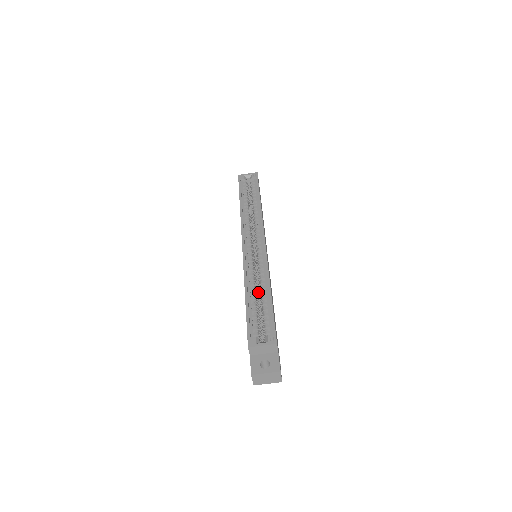
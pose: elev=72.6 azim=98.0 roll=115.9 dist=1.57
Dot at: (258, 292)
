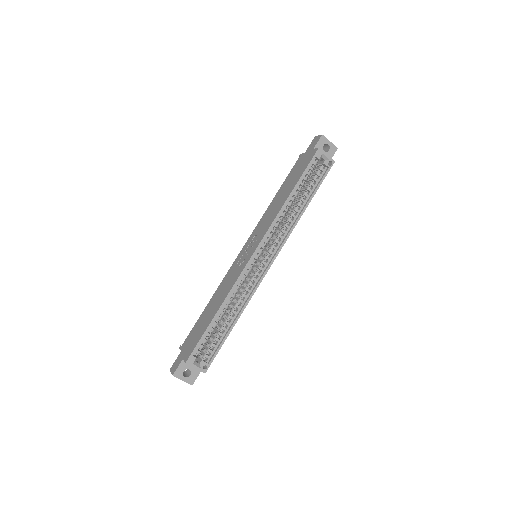
Dot at: occluded
